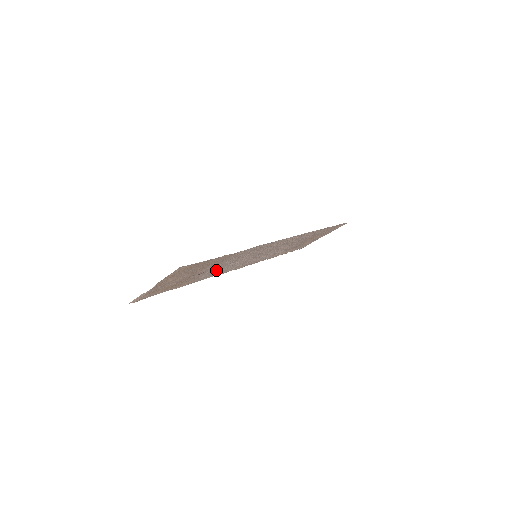
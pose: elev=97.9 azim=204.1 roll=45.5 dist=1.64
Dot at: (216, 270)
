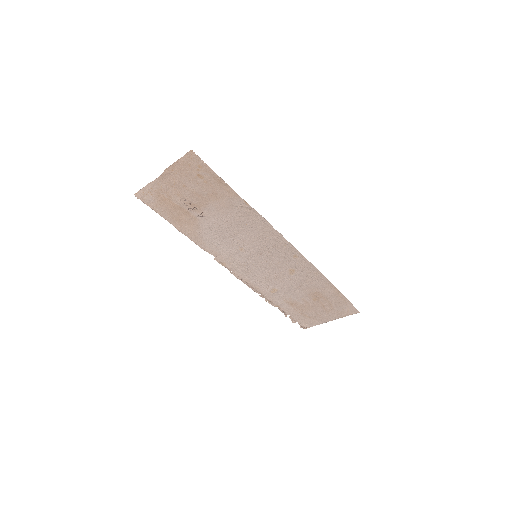
Dot at: (216, 235)
